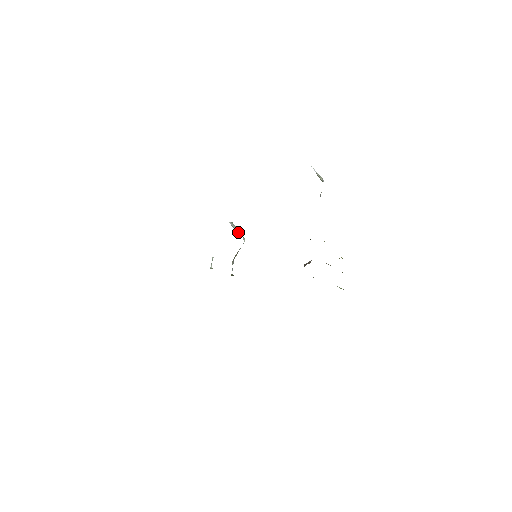
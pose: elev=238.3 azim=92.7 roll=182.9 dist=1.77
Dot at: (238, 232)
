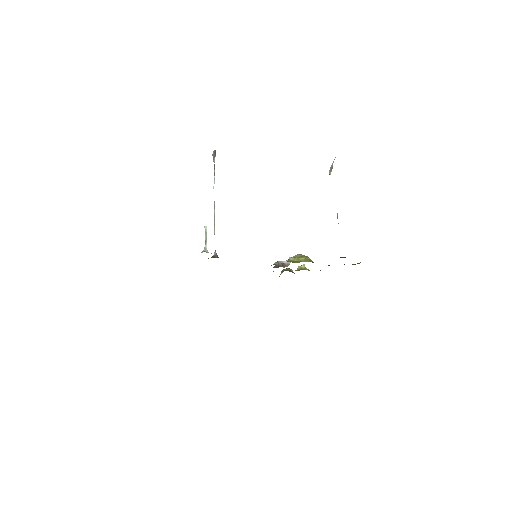
Dot at: (214, 162)
